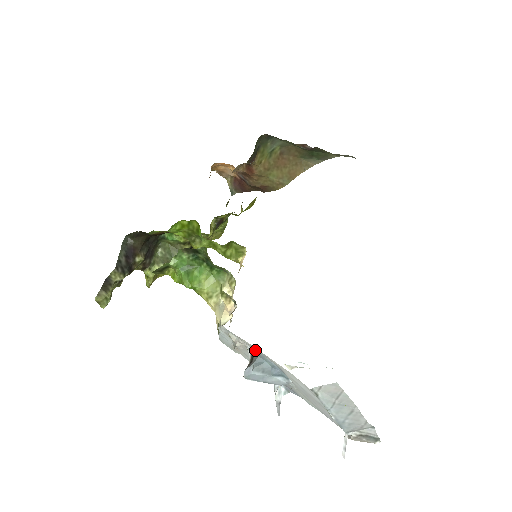
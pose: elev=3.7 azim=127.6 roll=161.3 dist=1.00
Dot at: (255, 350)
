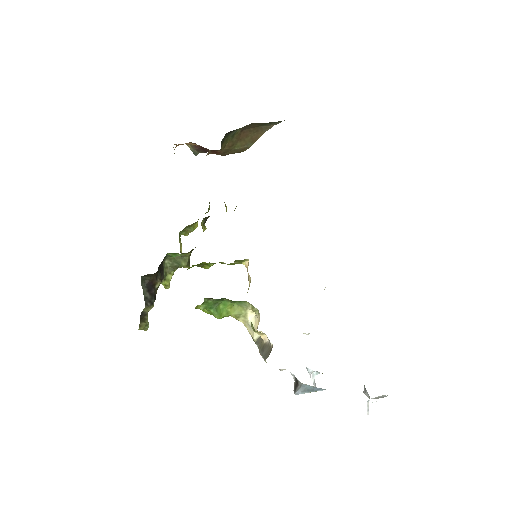
Dot at: occluded
